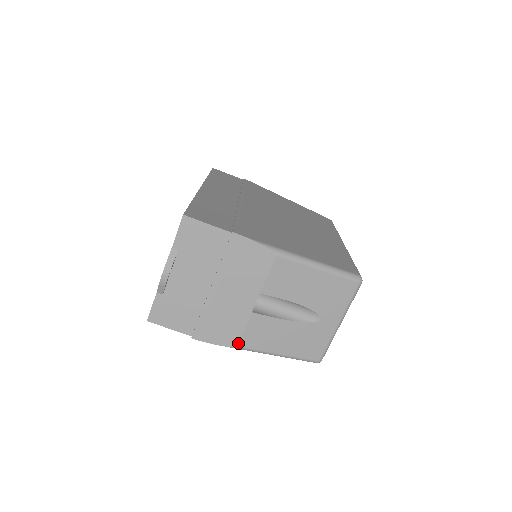
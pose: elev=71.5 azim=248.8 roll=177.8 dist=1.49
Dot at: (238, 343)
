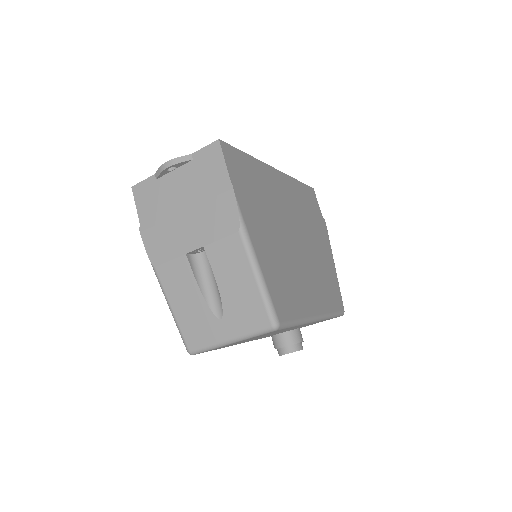
Dot at: (157, 266)
